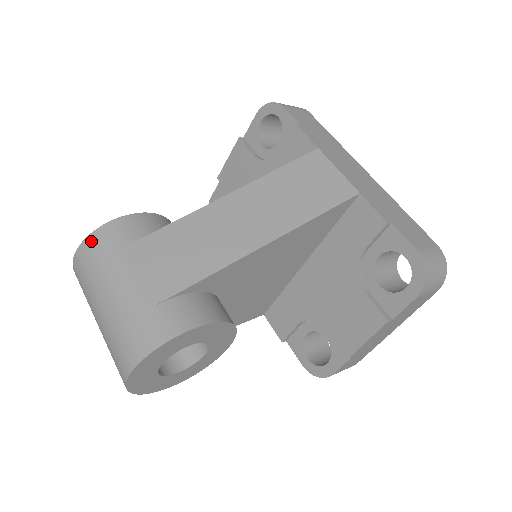
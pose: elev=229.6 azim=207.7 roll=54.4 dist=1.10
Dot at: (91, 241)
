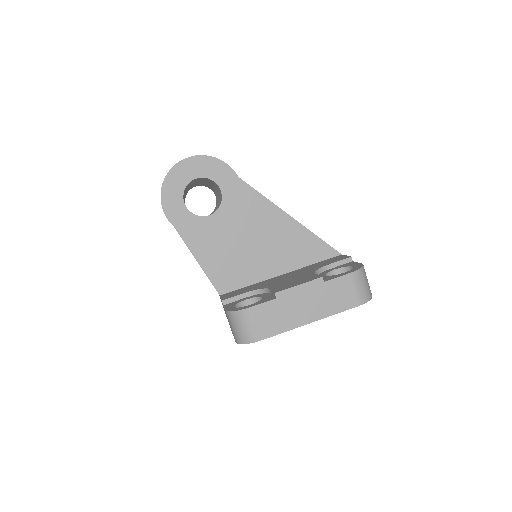
Dot at: occluded
